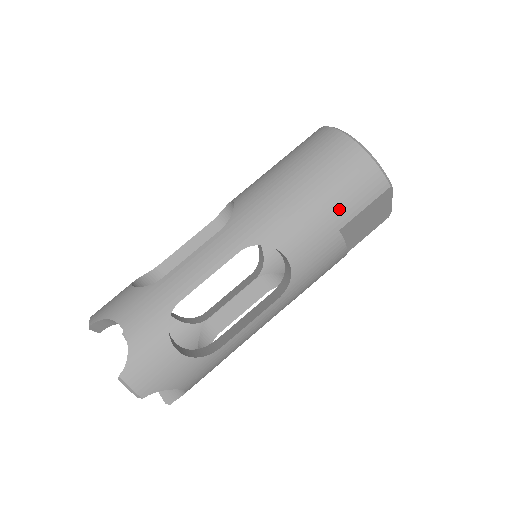
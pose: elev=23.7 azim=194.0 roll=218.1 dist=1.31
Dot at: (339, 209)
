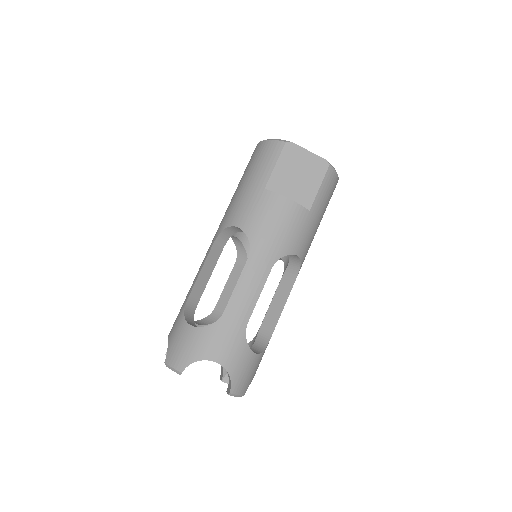
Dot at: (257, 178)
